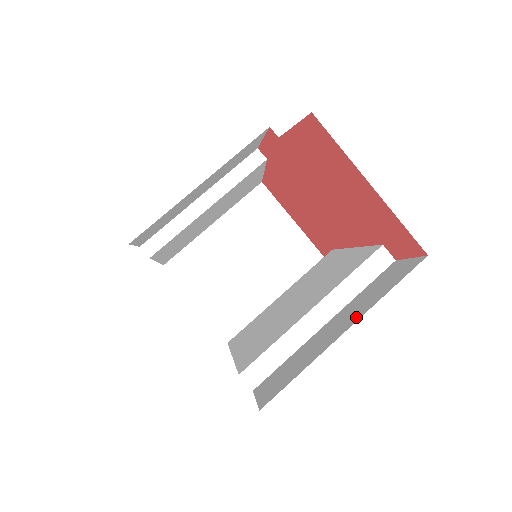
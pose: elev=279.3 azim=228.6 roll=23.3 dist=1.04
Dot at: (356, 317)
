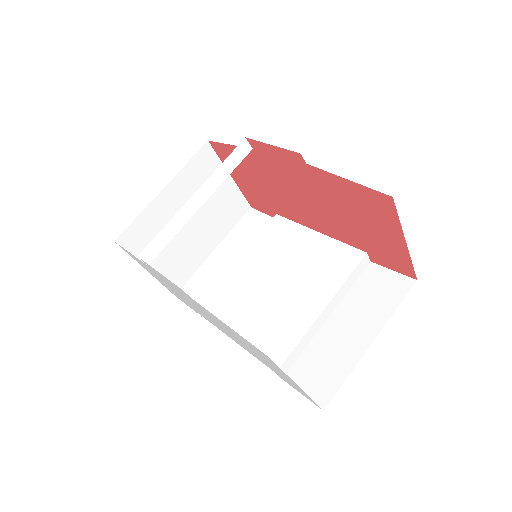
Dot at: (373, 329)
